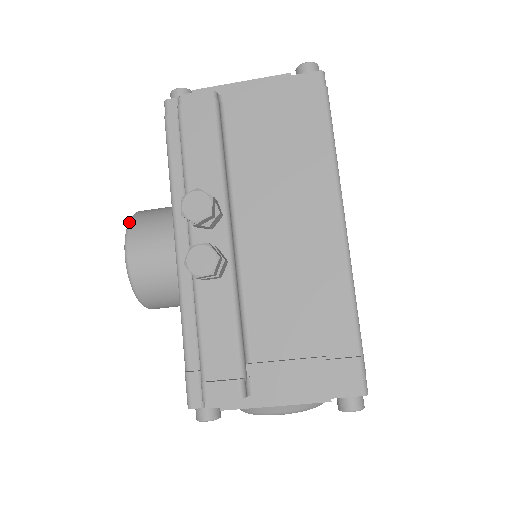
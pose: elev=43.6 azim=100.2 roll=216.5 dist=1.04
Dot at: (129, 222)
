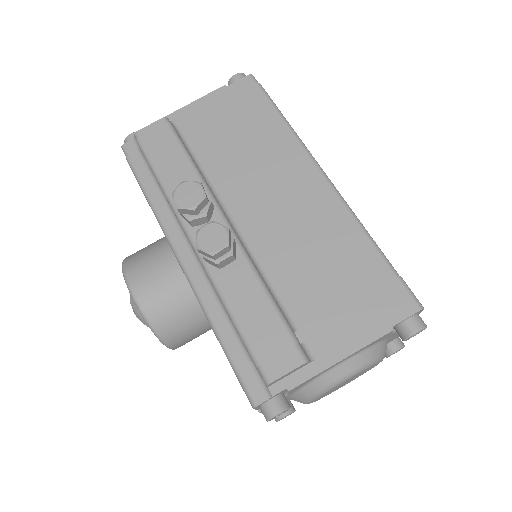
Dot at: (122, 263)
